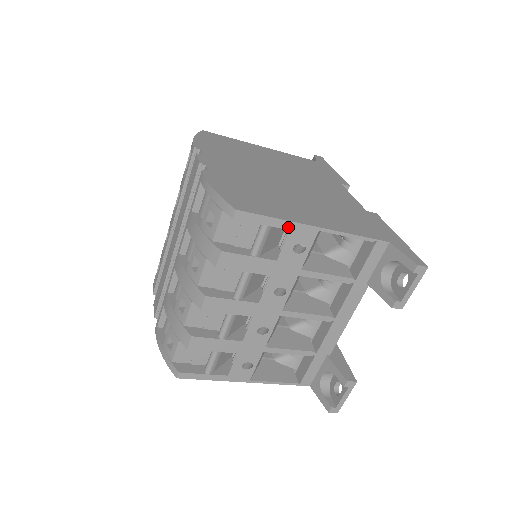
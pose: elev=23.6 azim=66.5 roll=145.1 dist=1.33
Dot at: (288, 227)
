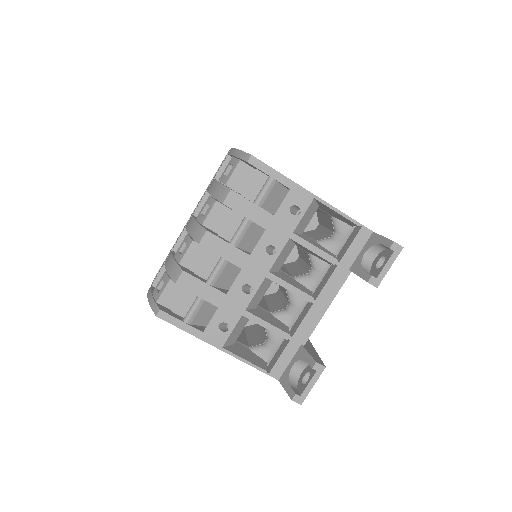
Dot at: (289, 186)
